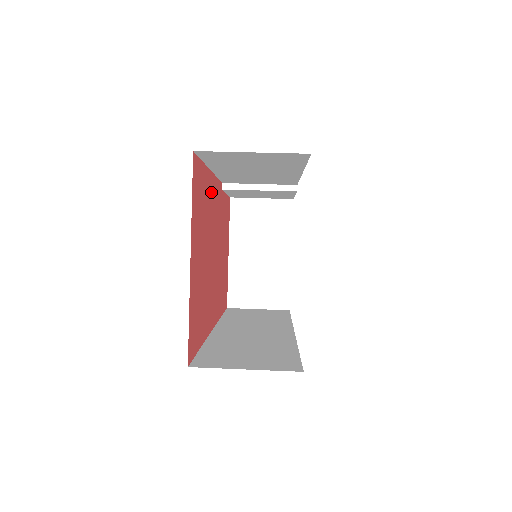
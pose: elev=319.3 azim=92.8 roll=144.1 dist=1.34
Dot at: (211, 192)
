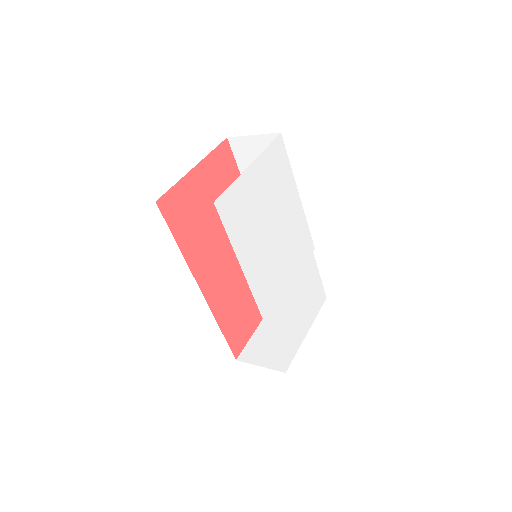
Dot at: occluded
